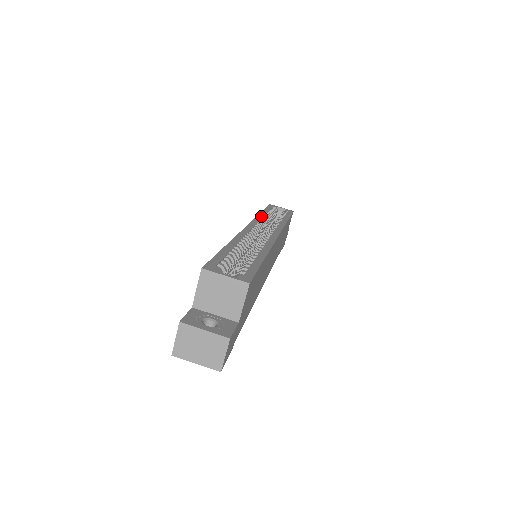
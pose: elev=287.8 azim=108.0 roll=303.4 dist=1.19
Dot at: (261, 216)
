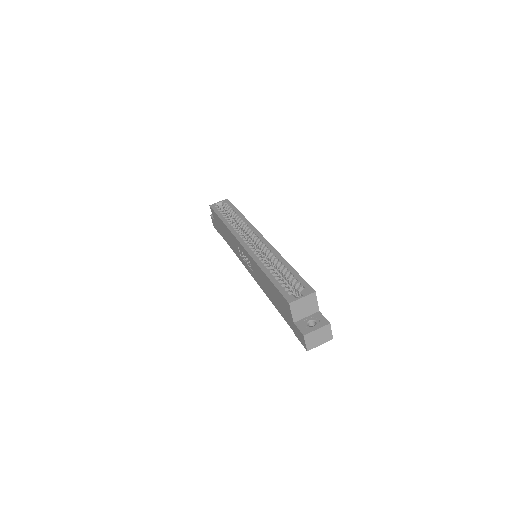
Dot at: (229, 226)
